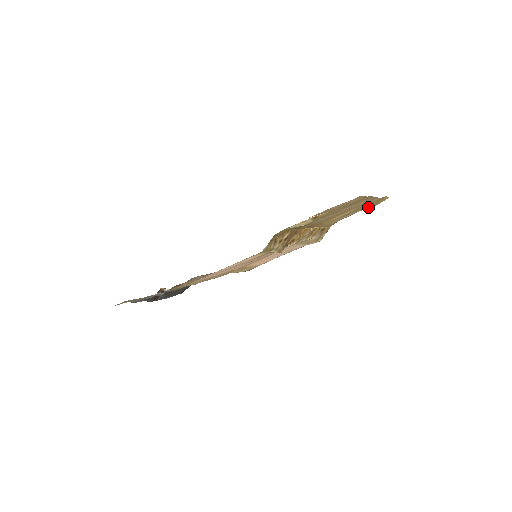
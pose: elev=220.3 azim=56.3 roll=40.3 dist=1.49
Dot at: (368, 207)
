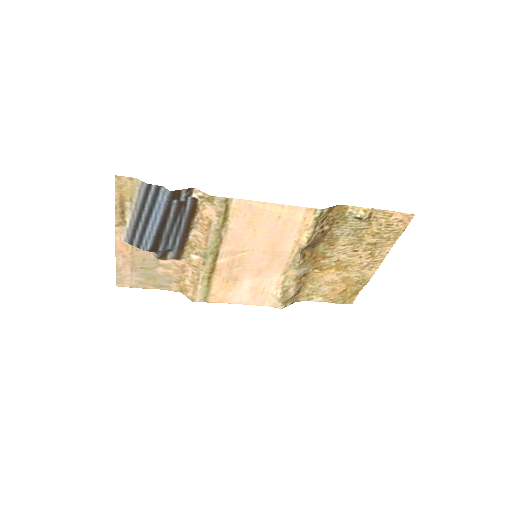
Dot at: (338, 298)
